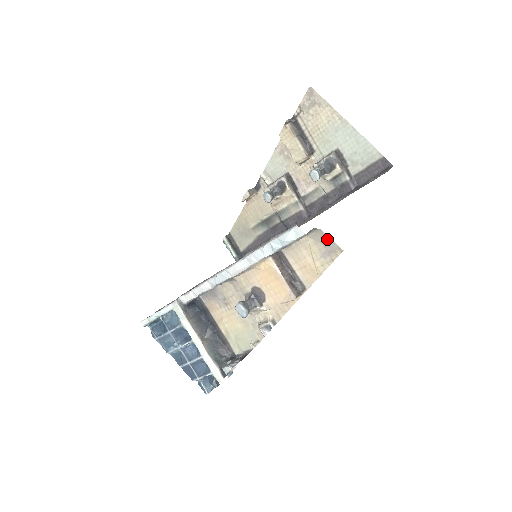
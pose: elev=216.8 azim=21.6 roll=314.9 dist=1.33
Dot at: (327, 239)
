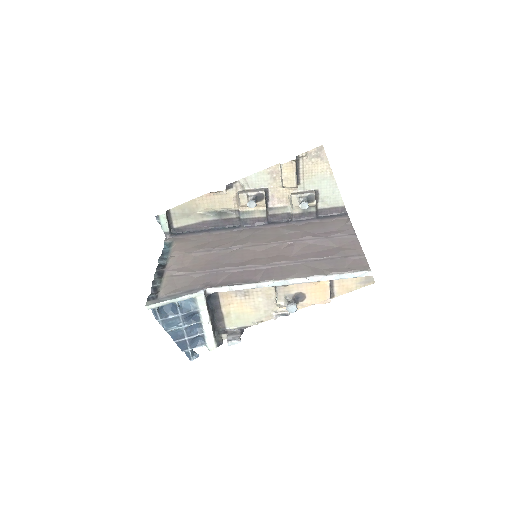
Dot at: (370, 276)
